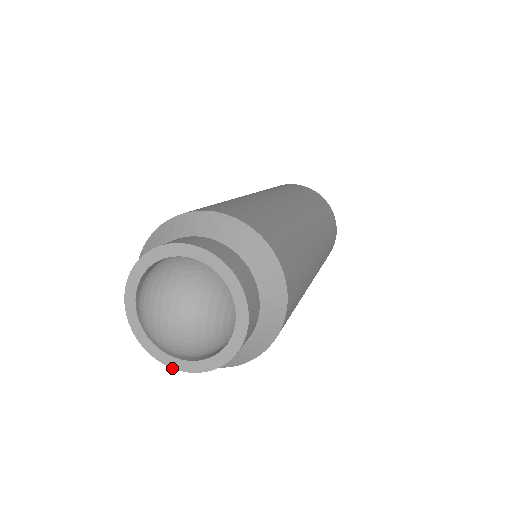
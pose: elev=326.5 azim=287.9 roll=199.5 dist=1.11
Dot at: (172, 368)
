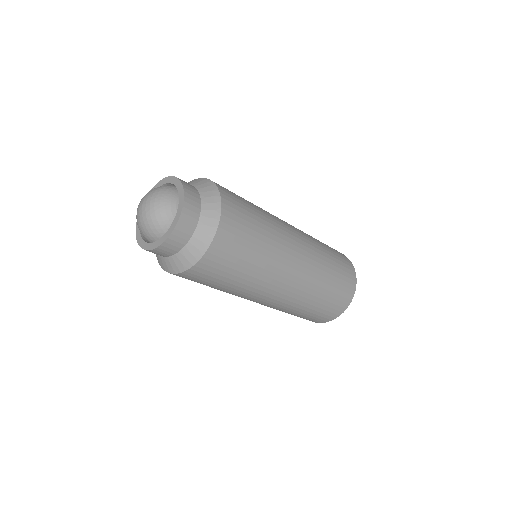
Dot at: (150, 250)
